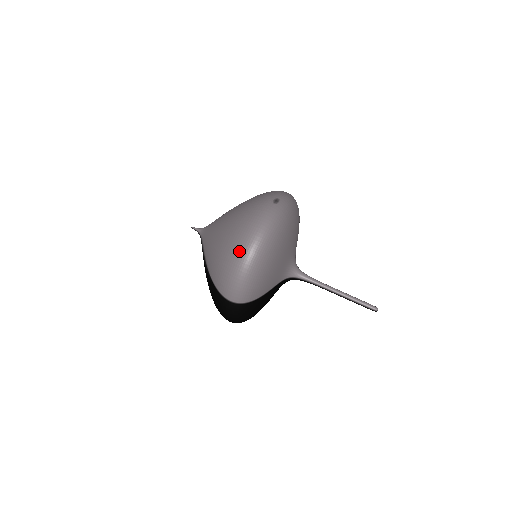
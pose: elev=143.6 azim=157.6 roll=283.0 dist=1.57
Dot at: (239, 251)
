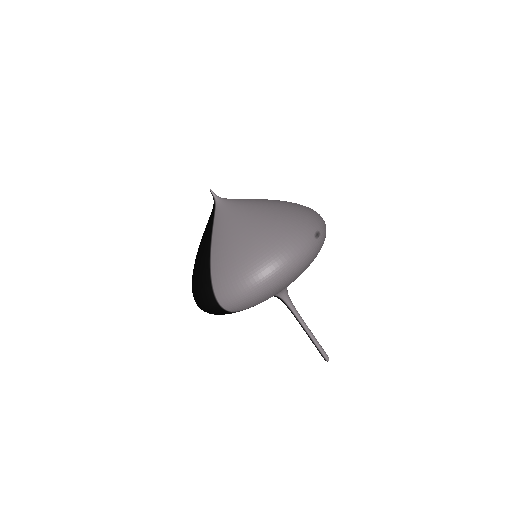
Dot at: (260, 271)
